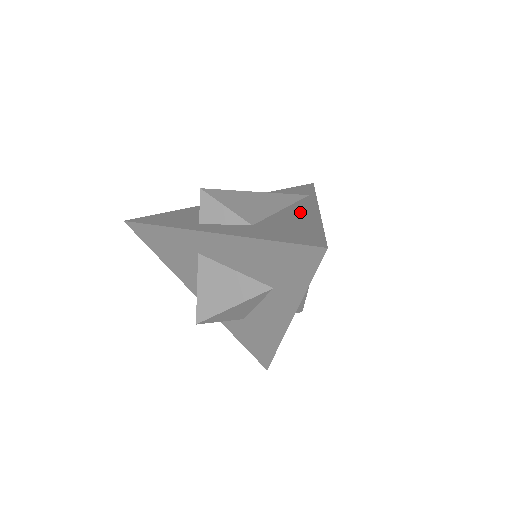
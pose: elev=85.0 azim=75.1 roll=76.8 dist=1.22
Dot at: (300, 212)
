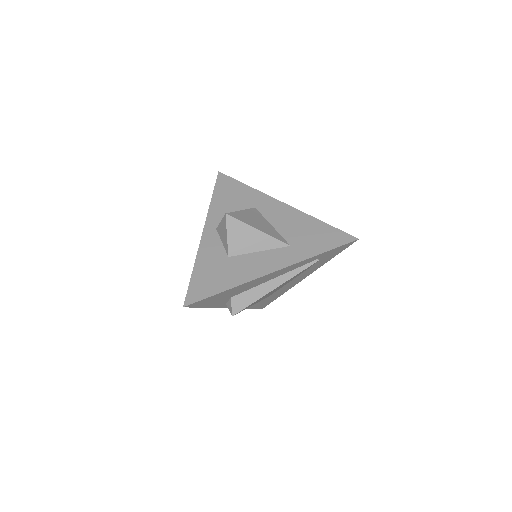
Dot at: occluded
